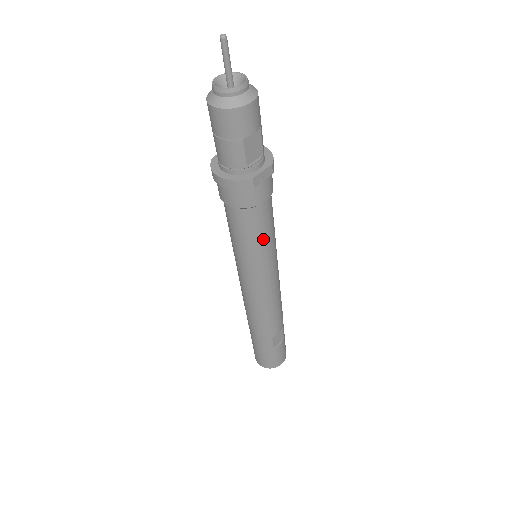
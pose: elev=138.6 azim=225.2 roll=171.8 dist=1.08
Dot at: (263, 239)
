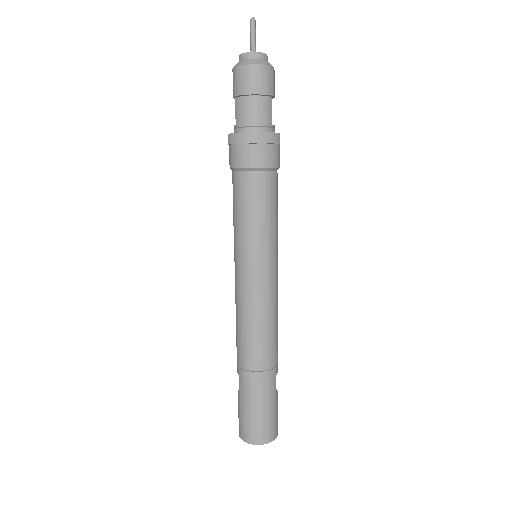
Dot at: (276, 214)
